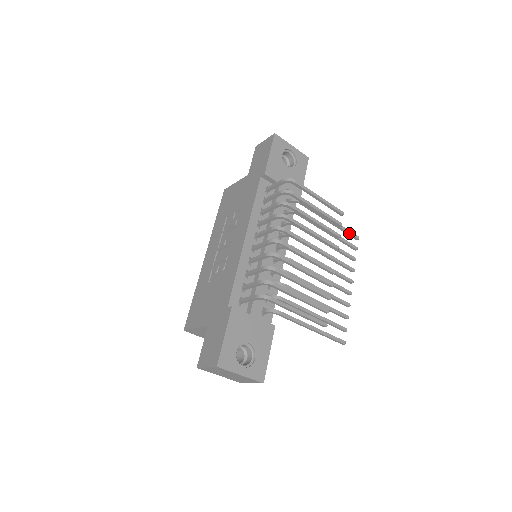
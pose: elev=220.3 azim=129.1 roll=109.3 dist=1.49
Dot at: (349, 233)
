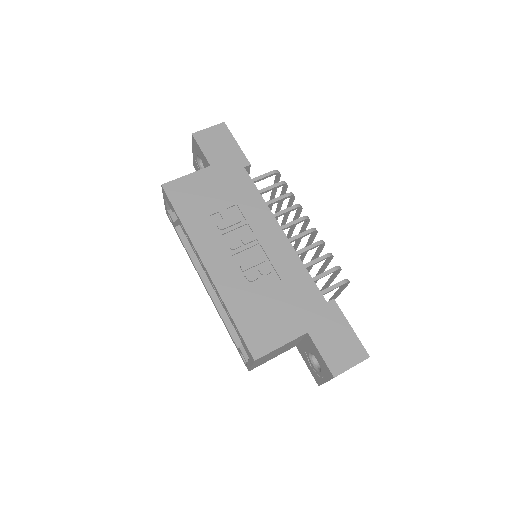
Dot at: occluded
